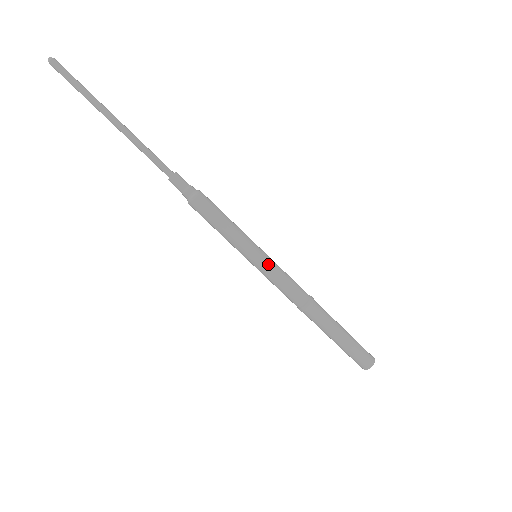
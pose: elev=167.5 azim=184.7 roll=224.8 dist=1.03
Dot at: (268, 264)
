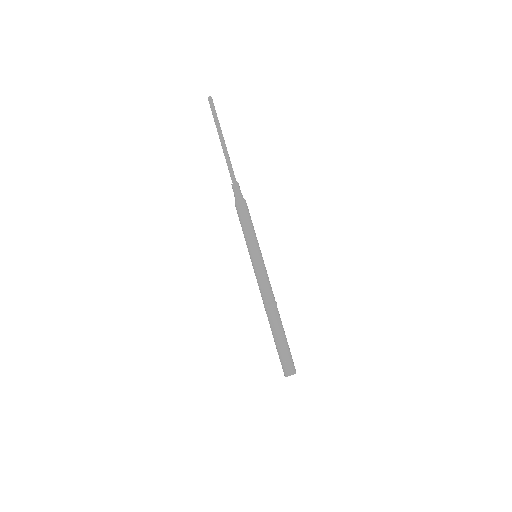
Dot at: (259, 263)
